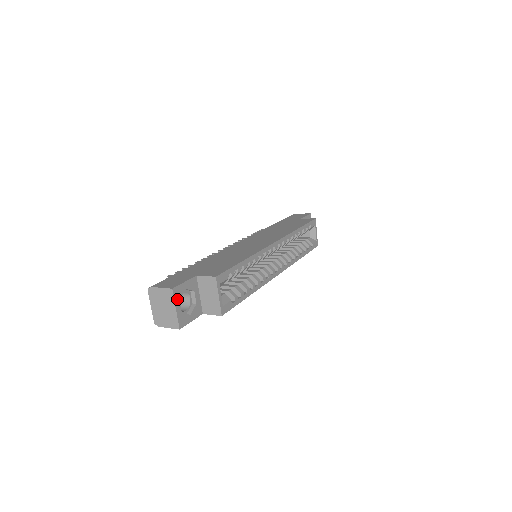
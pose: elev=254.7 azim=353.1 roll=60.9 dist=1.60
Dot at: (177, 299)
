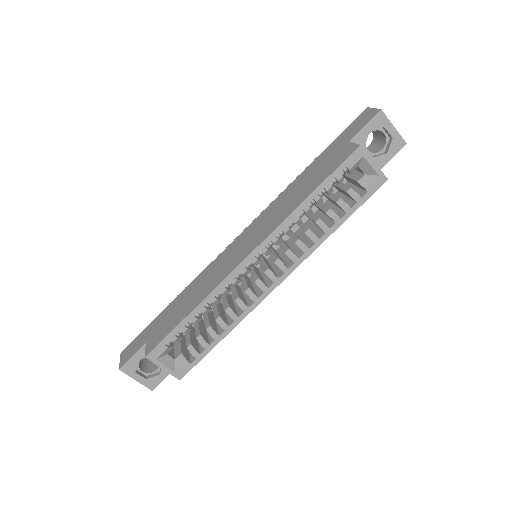
Dot at: (132, 373)
